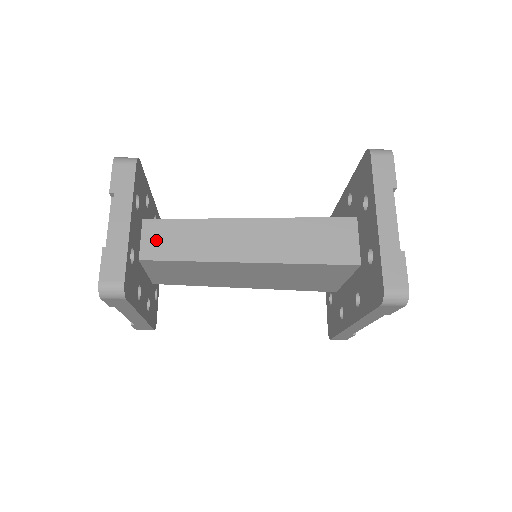
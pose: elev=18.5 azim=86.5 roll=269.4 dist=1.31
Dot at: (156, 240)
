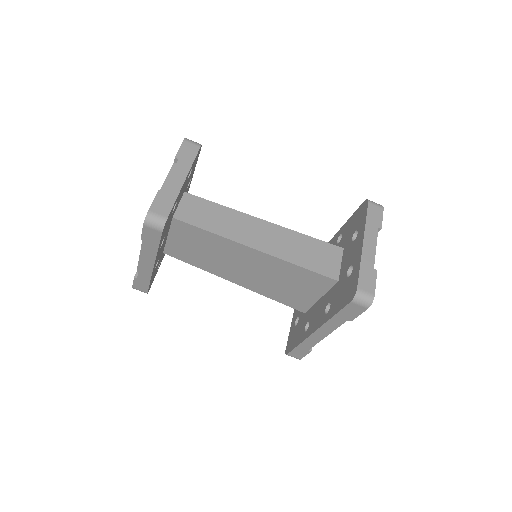
Dot at: (190, 209)
